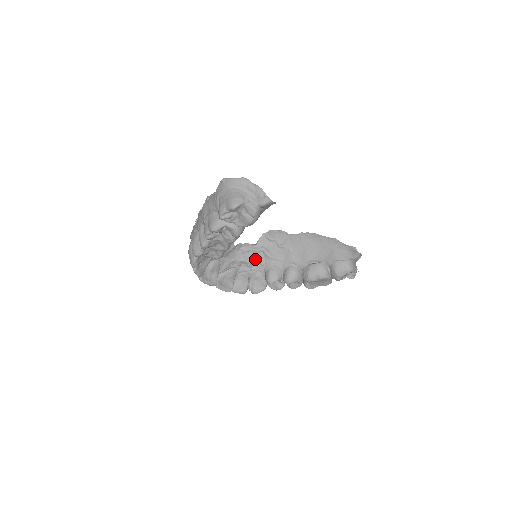
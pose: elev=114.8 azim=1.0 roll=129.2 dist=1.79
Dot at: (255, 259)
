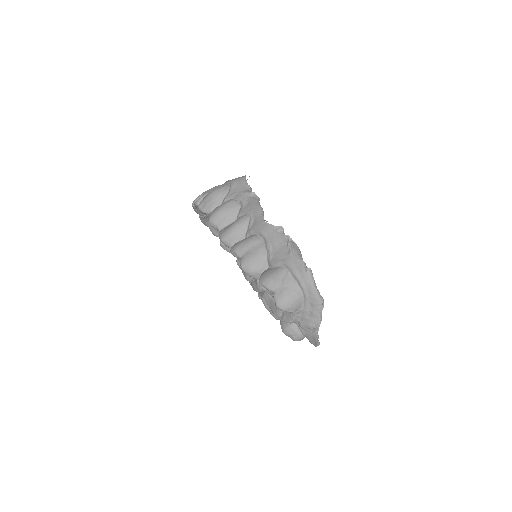
Dot at: occluded
